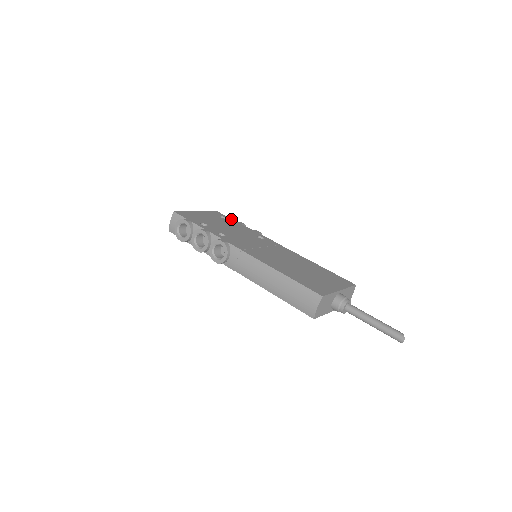
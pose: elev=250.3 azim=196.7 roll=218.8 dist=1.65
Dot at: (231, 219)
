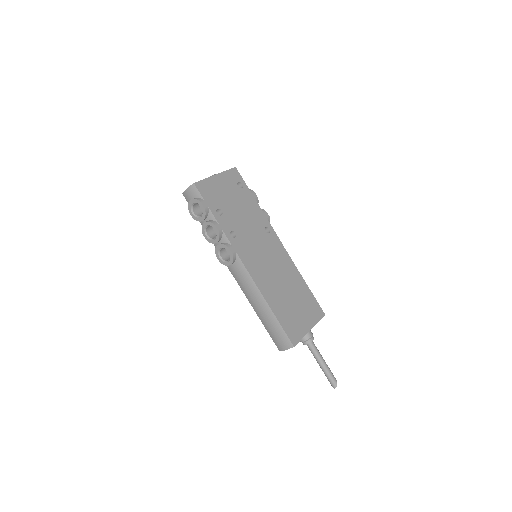
Dot at: (247, 188)
